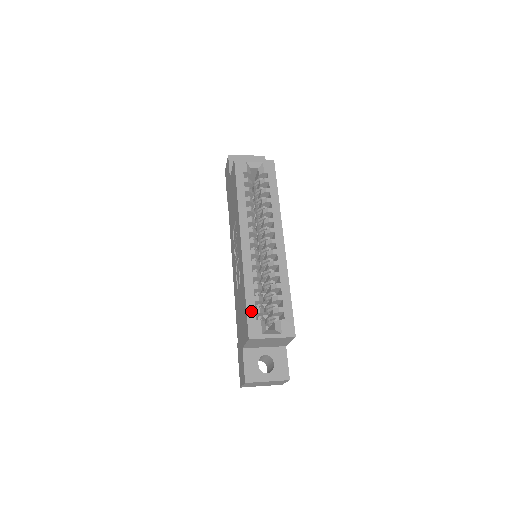
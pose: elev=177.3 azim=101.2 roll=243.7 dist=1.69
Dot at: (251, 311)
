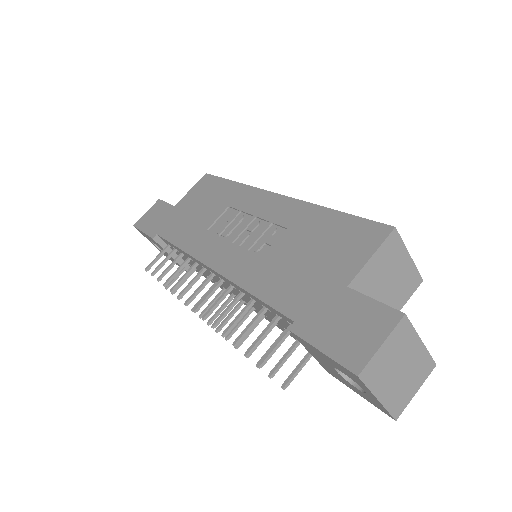
Dot at: occluded
